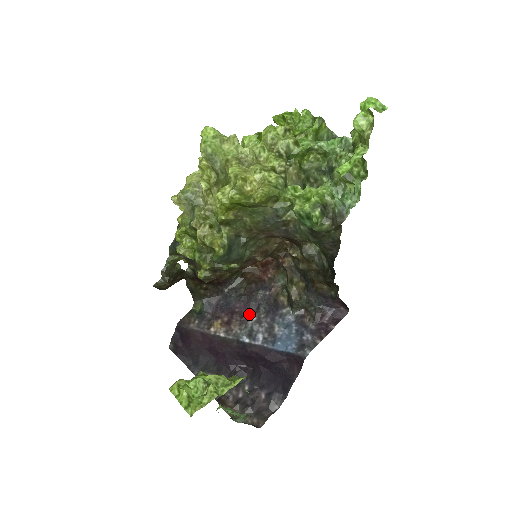
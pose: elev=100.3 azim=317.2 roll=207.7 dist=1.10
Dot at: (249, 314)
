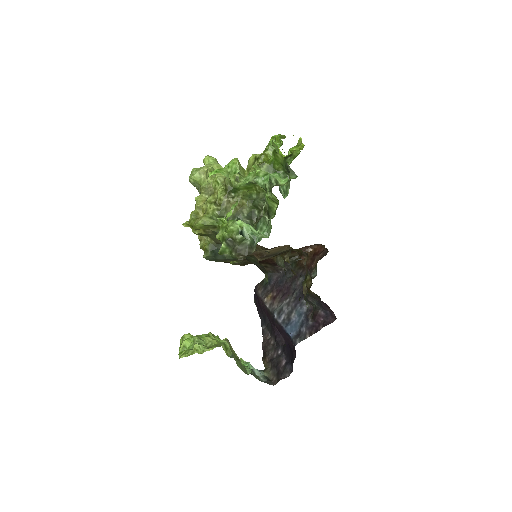
Dot at: (287, 295)
